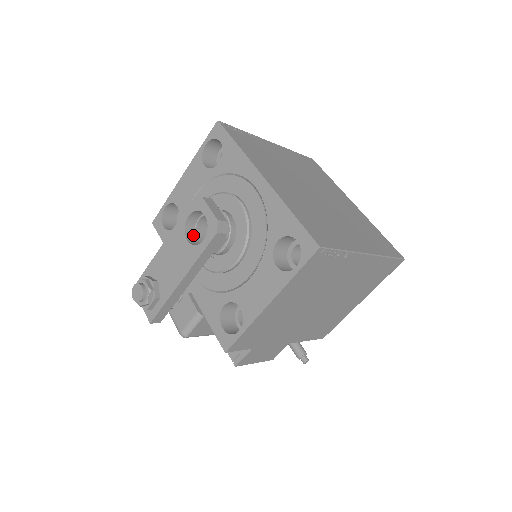
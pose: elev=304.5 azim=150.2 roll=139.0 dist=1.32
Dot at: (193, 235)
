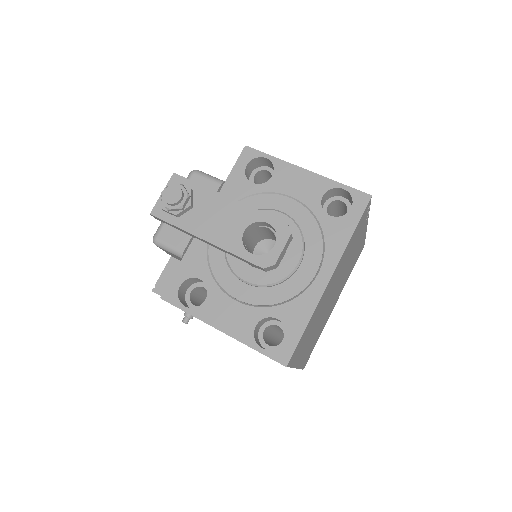
Dot at: (251, 229)
